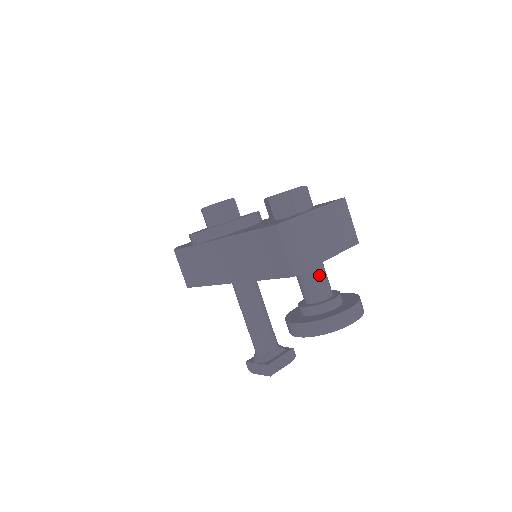
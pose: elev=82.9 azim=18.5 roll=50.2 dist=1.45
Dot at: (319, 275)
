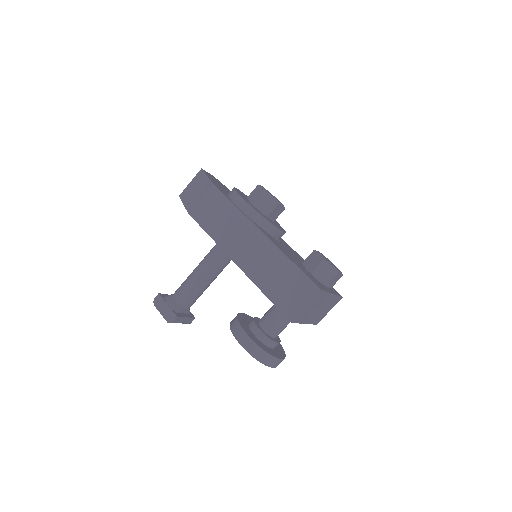
Dot at: (288, 323)
